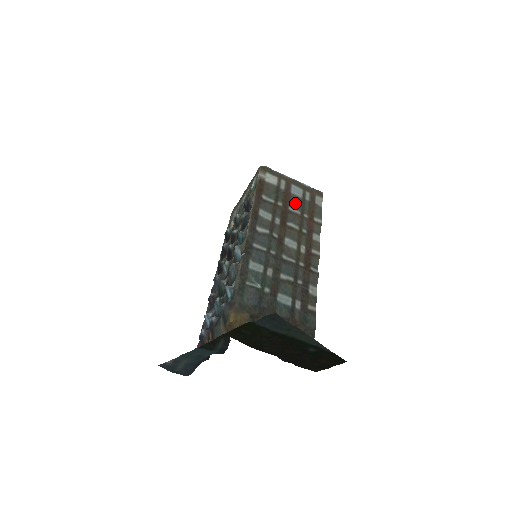
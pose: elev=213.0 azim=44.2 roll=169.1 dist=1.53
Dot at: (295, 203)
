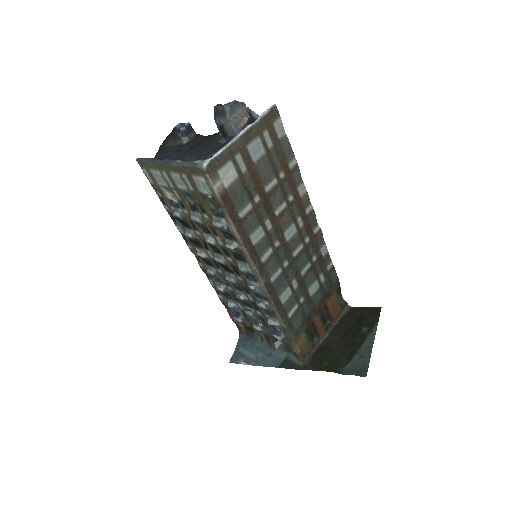
Dot at: (265, 173)
